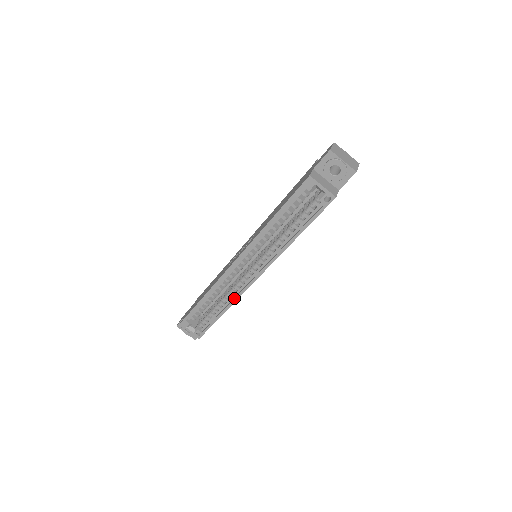
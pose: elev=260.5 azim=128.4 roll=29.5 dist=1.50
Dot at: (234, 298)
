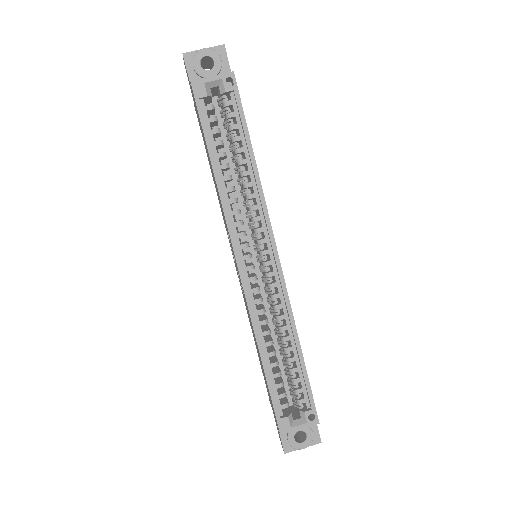
Dot at: (286, 310)
